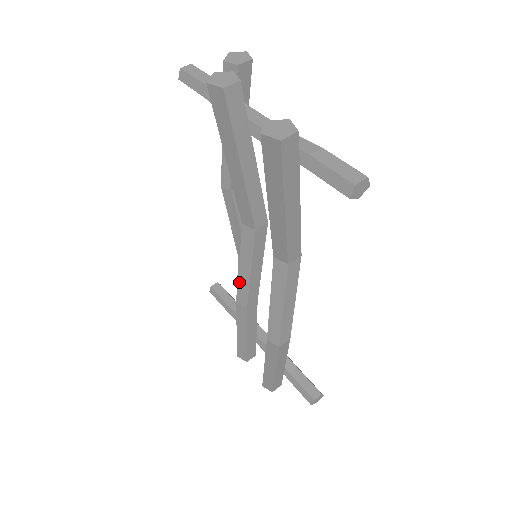
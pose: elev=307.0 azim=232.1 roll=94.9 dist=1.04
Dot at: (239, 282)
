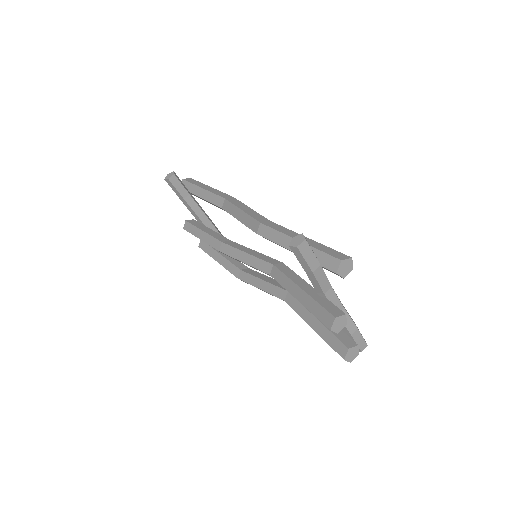
Dot at: (234, 258)
